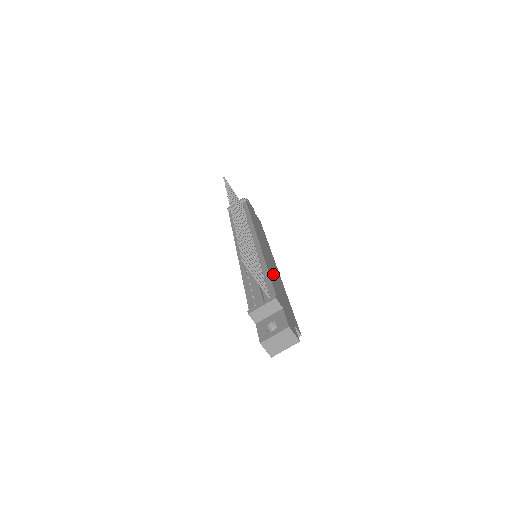
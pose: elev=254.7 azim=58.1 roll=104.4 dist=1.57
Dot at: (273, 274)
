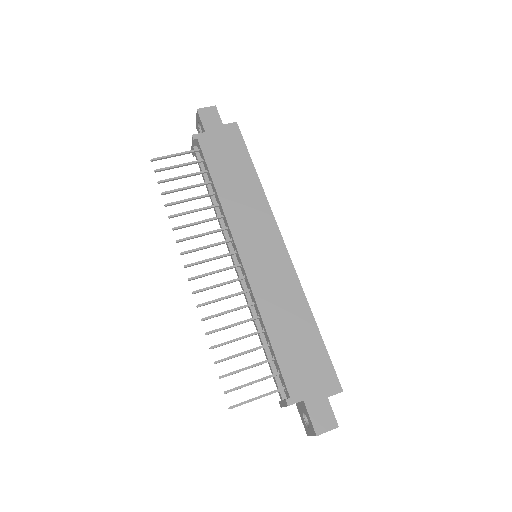
Dot at: (279, 315)
